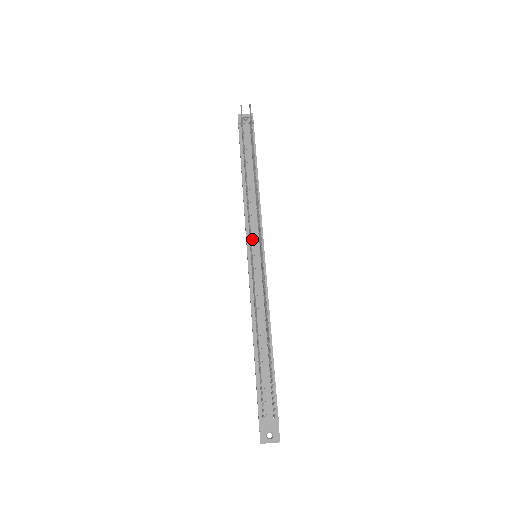
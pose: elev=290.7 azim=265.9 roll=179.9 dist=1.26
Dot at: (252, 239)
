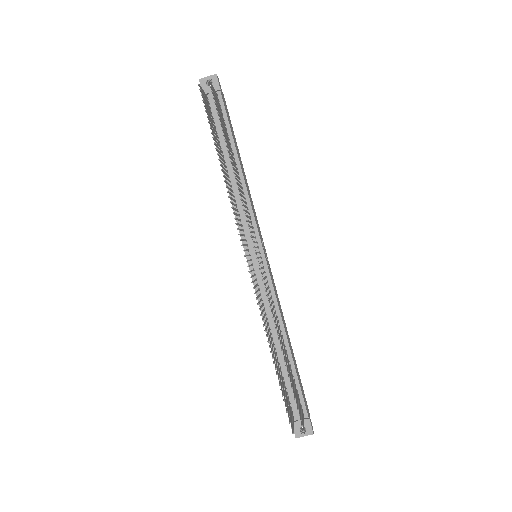
Dot at: (248, 240)
